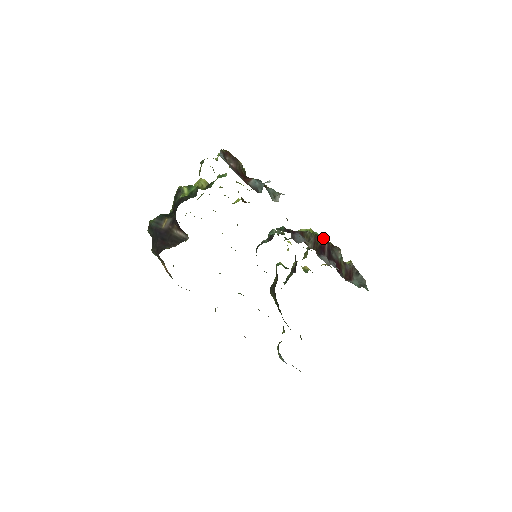
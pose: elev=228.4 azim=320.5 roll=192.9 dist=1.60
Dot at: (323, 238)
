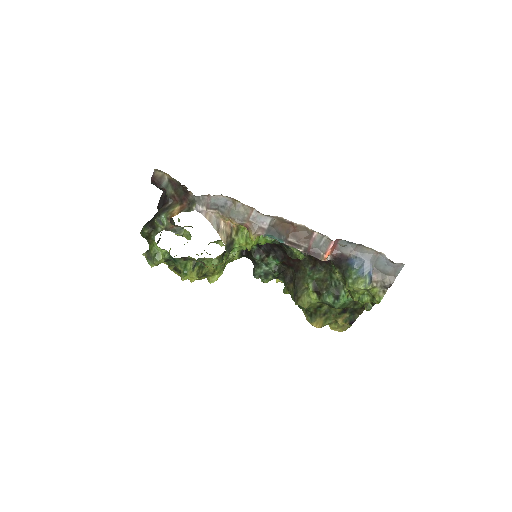
Dot at: occluded
